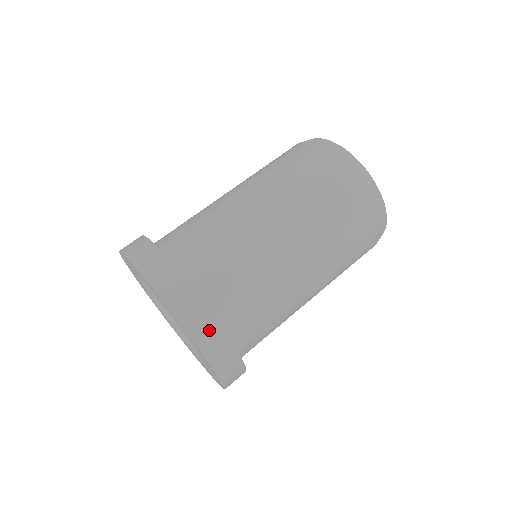
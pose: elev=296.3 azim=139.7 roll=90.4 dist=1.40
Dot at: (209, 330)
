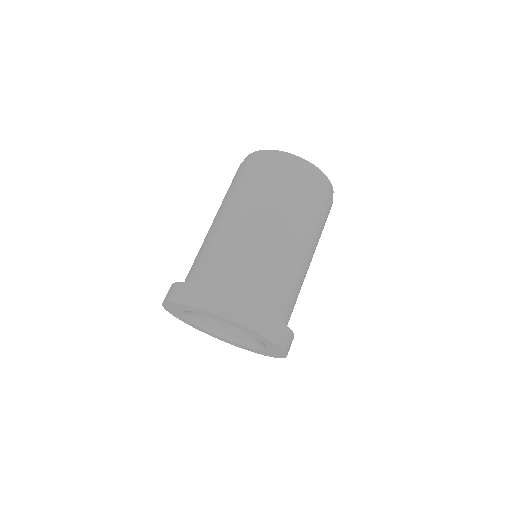
Dot at: (282, 332)
